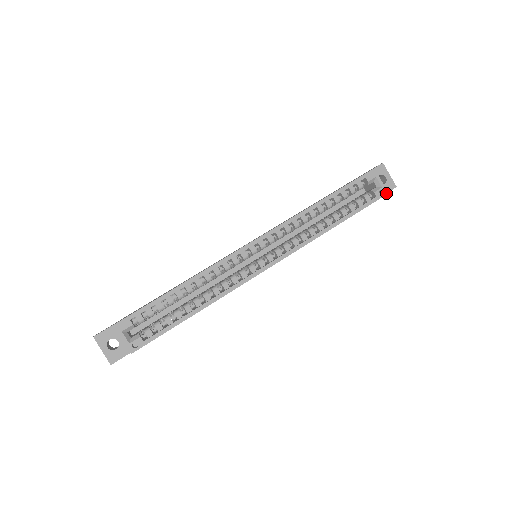
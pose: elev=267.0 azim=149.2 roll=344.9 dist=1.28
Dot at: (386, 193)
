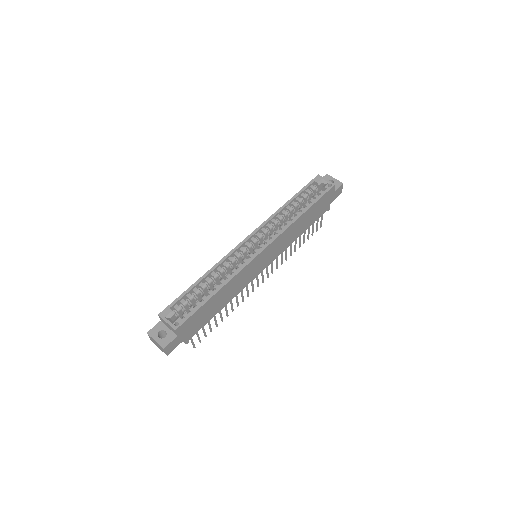
Dot at: (333, 185)
